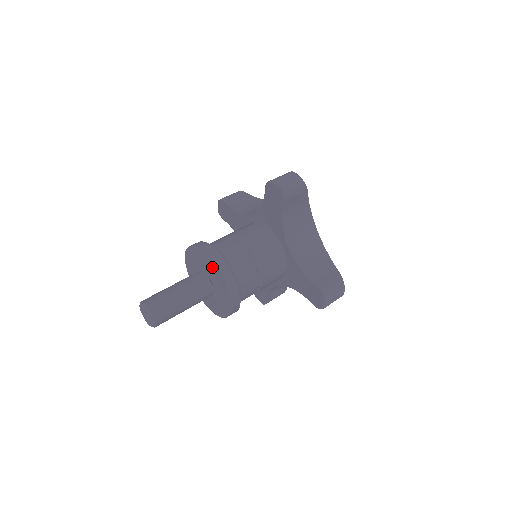
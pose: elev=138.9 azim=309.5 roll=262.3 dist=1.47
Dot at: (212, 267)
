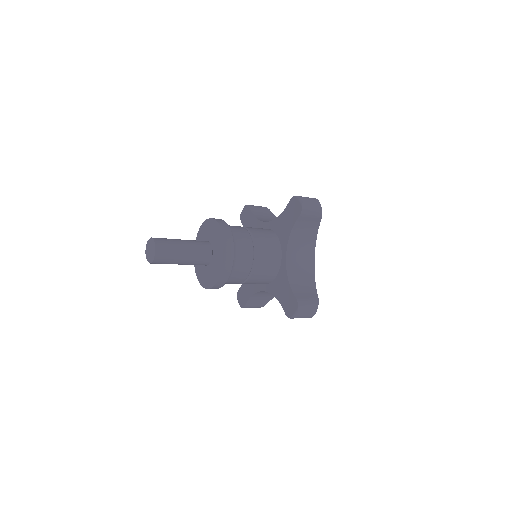
Dot at: (220, 238)
